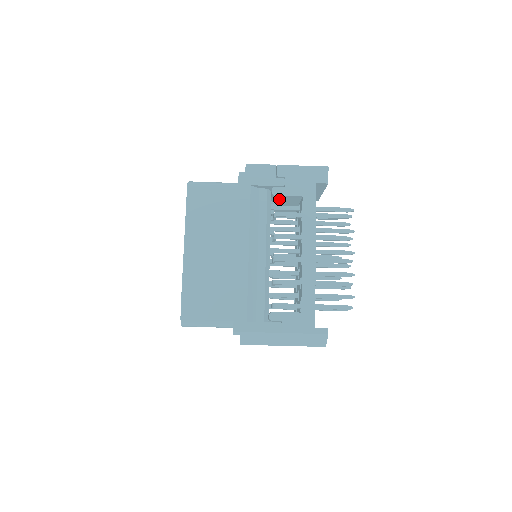
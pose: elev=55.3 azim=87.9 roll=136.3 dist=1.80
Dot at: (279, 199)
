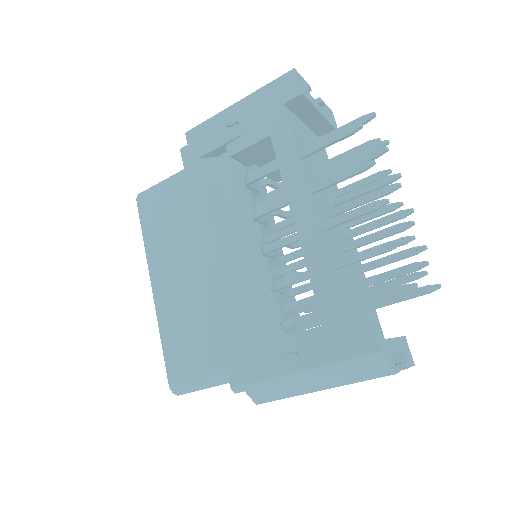
Dot at: (249, 158)
